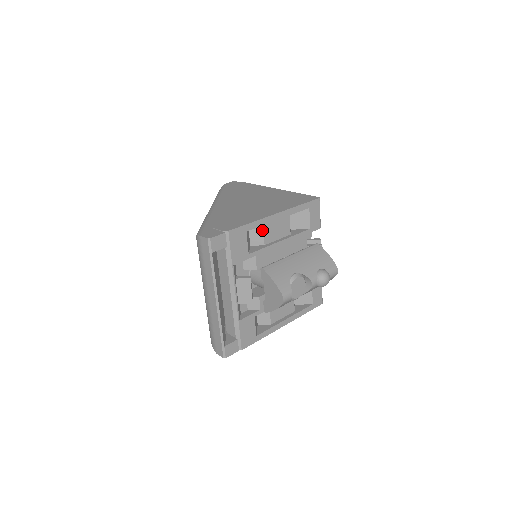
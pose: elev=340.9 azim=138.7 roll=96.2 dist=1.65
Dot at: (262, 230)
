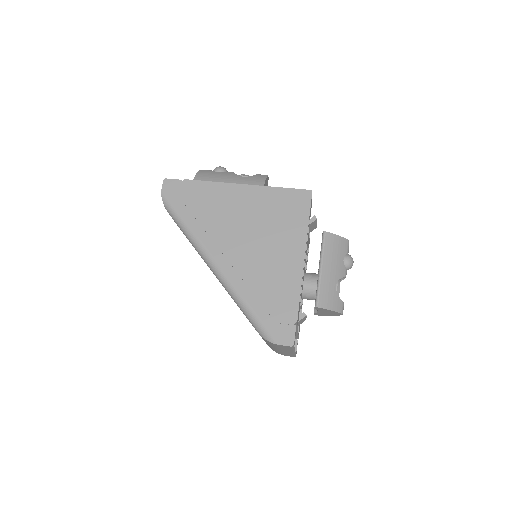
Dot at: occluded
